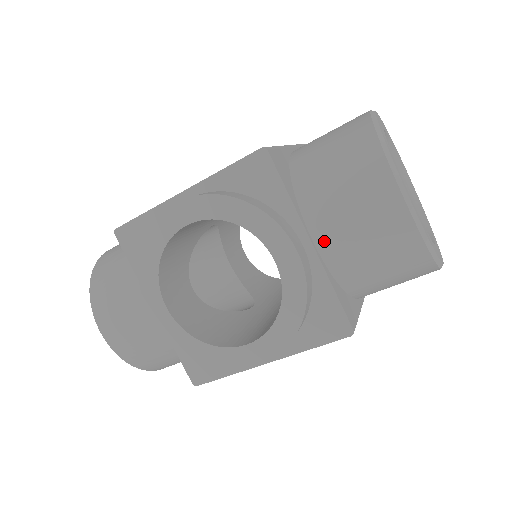
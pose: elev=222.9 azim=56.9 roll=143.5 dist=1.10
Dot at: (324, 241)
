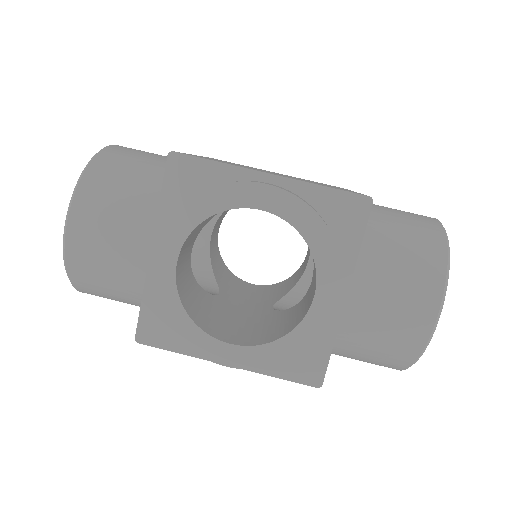
Dot at: (355, 303)
